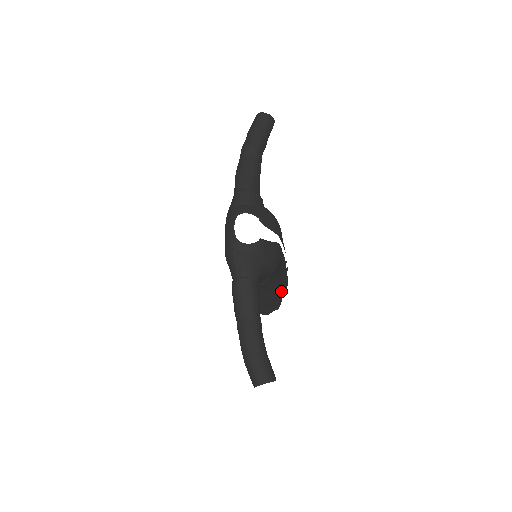
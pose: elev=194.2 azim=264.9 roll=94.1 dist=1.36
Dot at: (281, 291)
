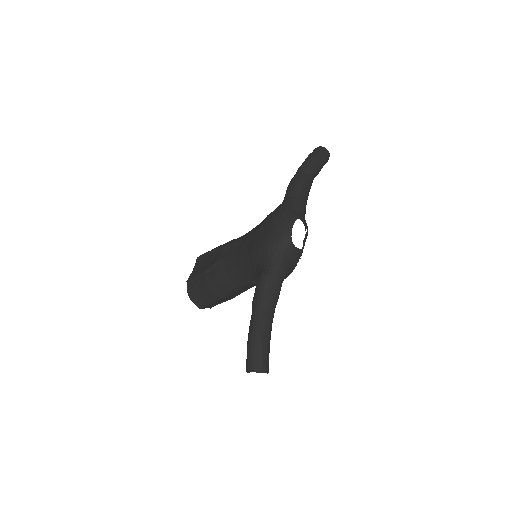
Dot at: occluded
